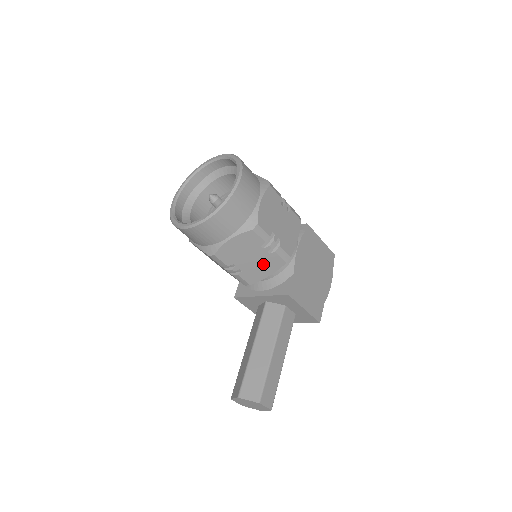
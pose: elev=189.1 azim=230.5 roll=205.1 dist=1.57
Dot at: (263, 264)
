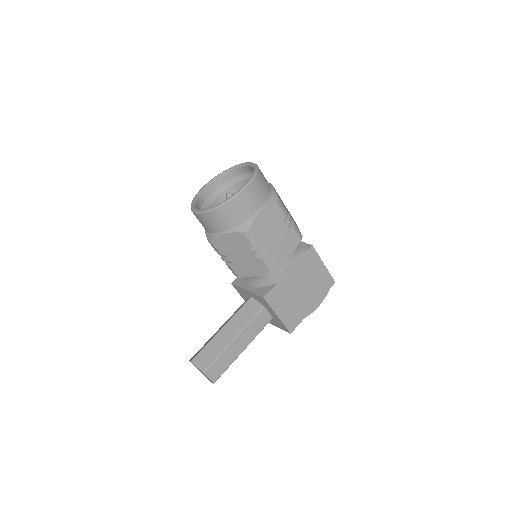
Dot at: (250, 264)
